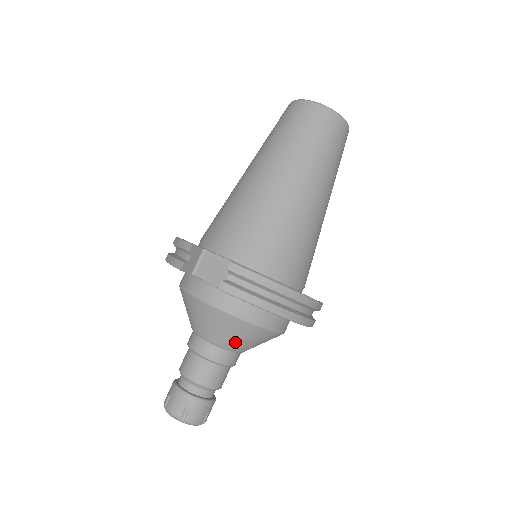
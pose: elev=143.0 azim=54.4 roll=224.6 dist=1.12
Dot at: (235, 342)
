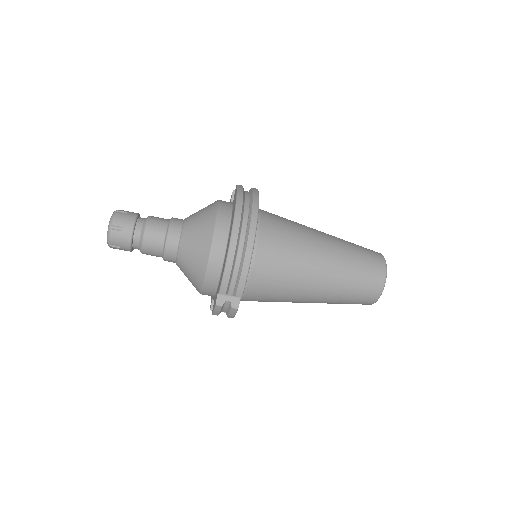
Dot at: (193, 223)
